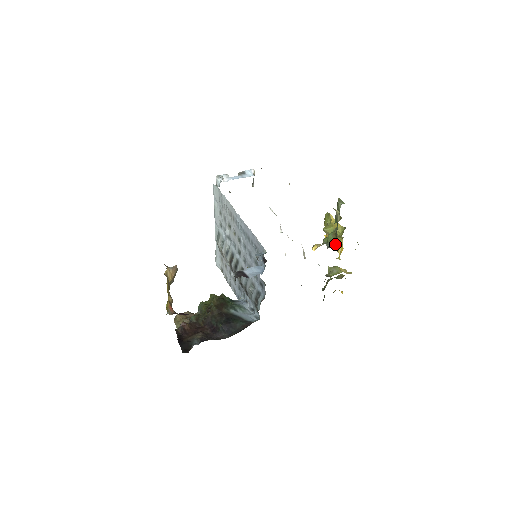
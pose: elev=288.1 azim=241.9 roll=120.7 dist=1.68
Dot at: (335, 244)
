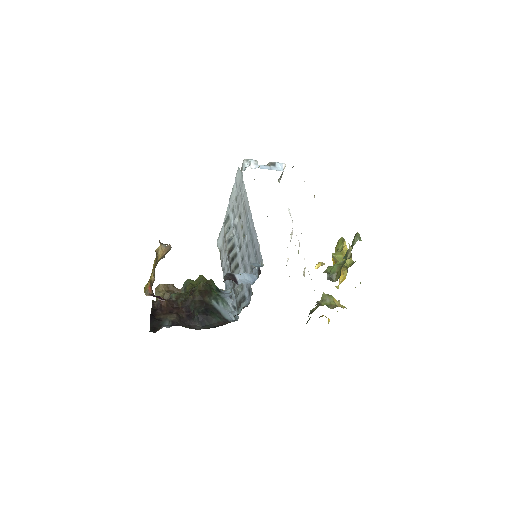
Dot at: (337, 278)
